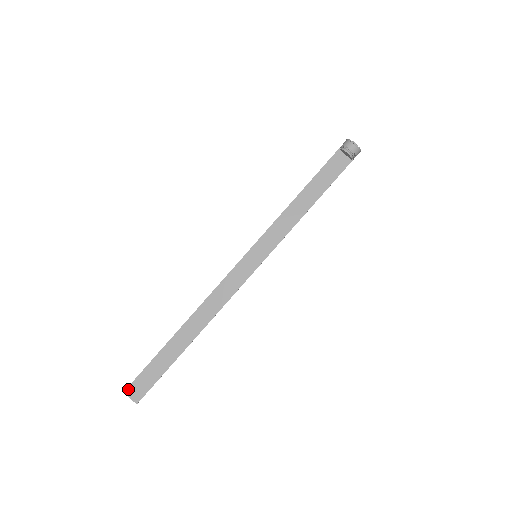
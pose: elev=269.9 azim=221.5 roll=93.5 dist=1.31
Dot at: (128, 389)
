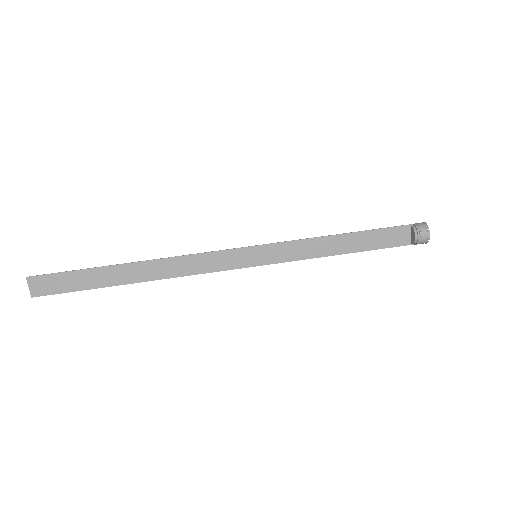
Dot at: (33, 278)
